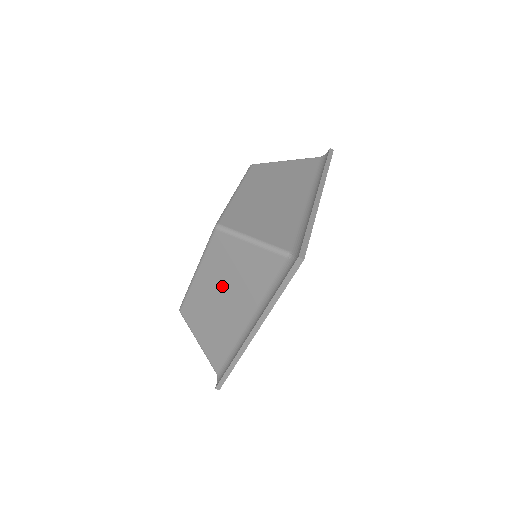
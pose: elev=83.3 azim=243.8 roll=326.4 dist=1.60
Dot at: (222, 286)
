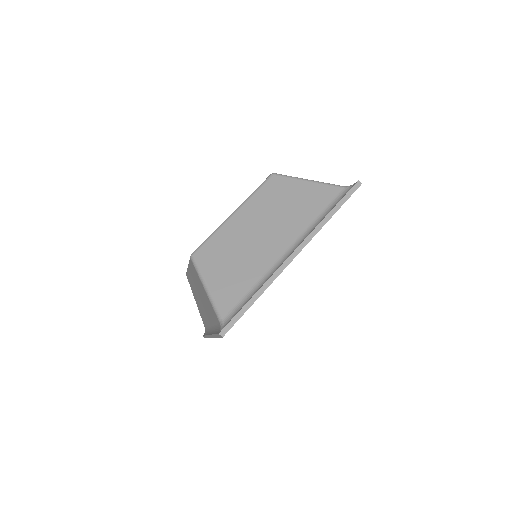
Dot at: (265, 219)
